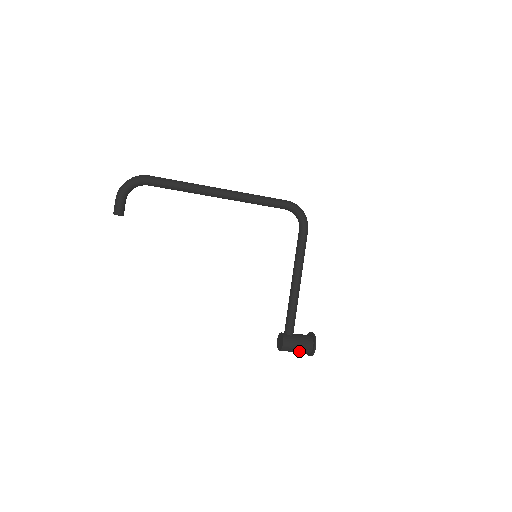
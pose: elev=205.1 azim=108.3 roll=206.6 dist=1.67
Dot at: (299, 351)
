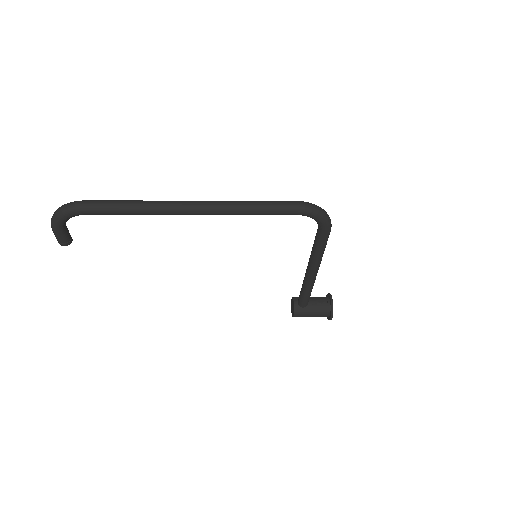
Dot at: occluded
